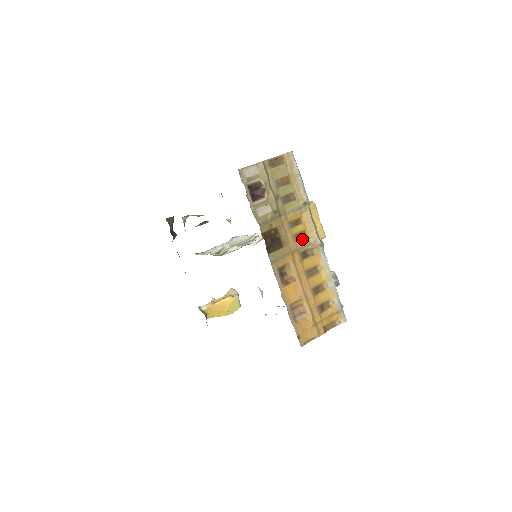
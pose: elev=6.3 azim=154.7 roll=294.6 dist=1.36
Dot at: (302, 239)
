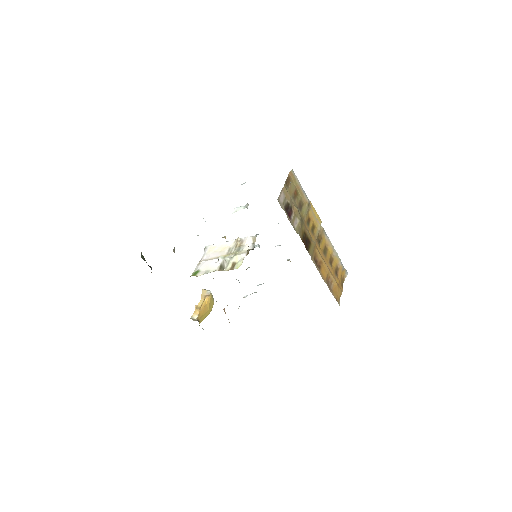
Dot at: (314, 231)
